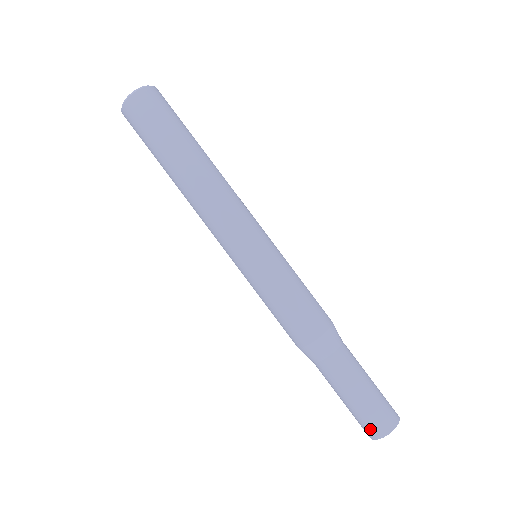
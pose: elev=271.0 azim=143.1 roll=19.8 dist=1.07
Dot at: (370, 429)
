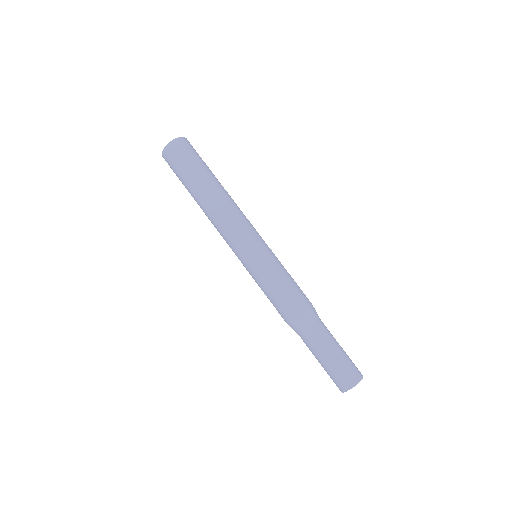
Dot at: (351, 376)
